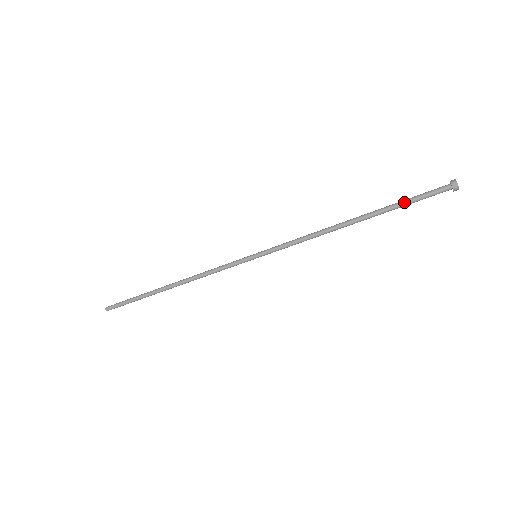
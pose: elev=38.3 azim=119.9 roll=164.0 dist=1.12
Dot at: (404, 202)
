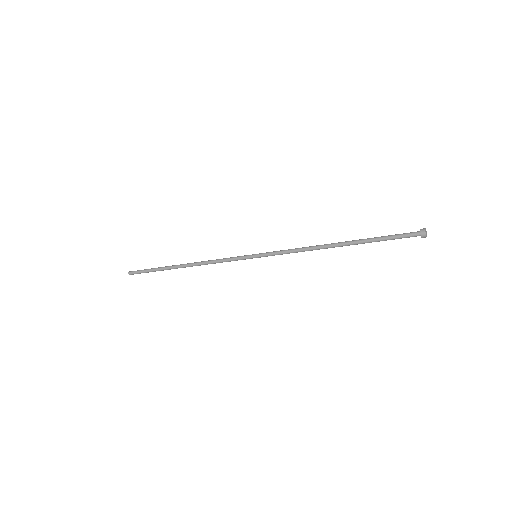
Dot at: (381, 237)
